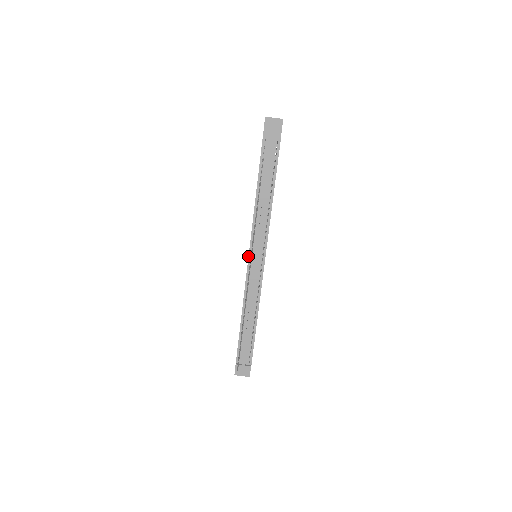
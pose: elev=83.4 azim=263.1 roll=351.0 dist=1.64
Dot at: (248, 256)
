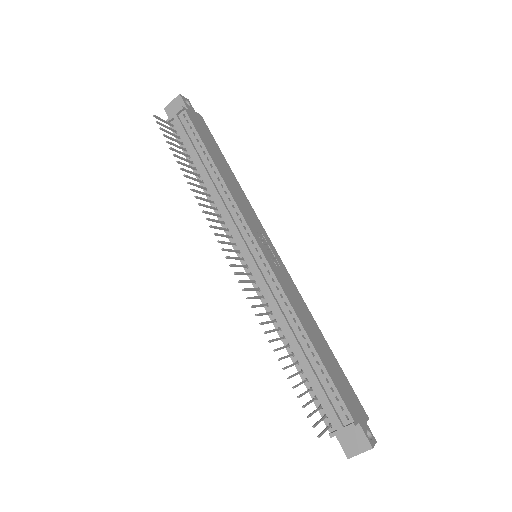
Dot at: occluded
